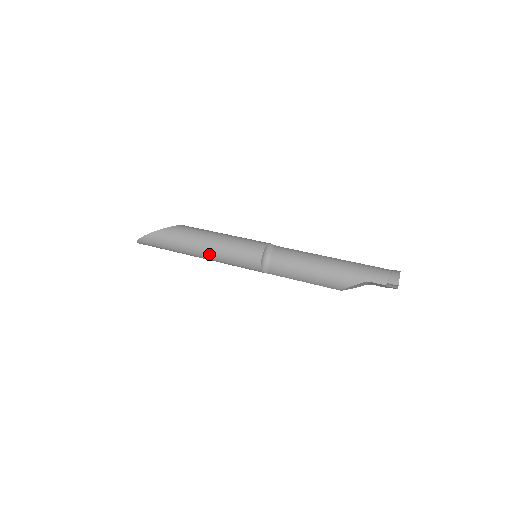
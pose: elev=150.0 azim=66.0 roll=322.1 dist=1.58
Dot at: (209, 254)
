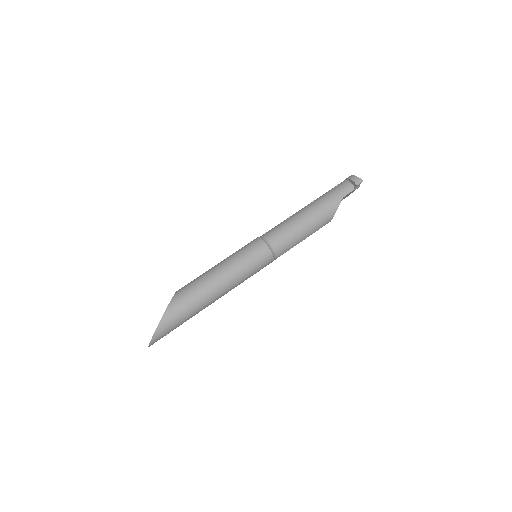
Dot at: (226, 287)
